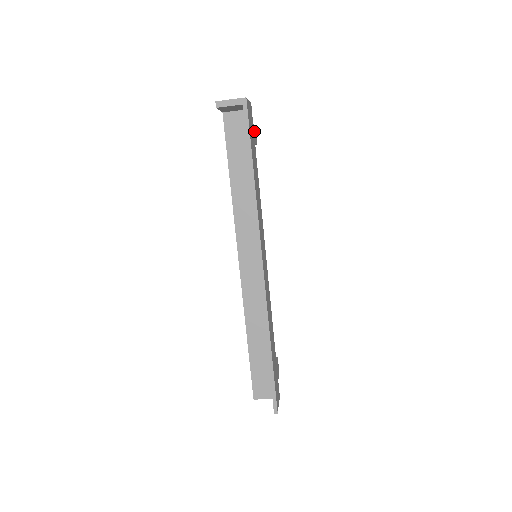
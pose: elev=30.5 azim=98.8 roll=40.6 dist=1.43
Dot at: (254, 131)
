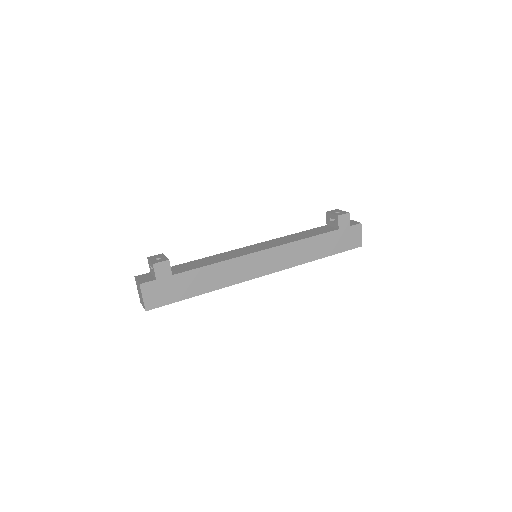
Dot at: (161, 274)
